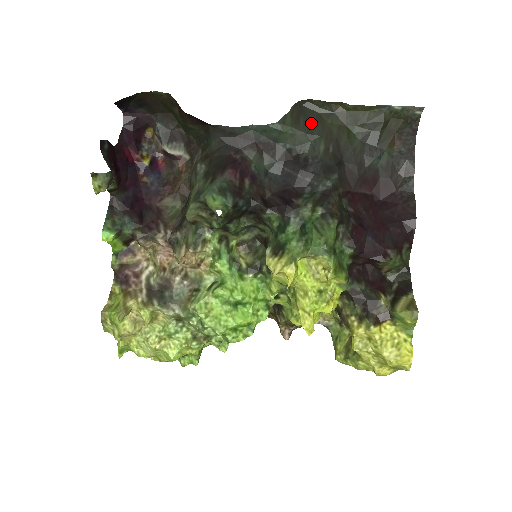
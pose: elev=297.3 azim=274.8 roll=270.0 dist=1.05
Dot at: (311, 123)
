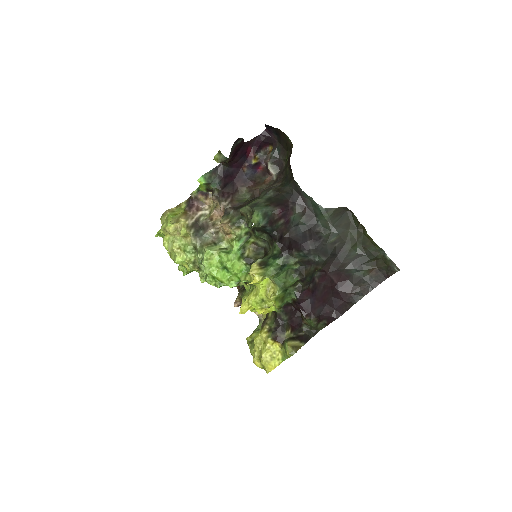
Dot at: (341, 223)
